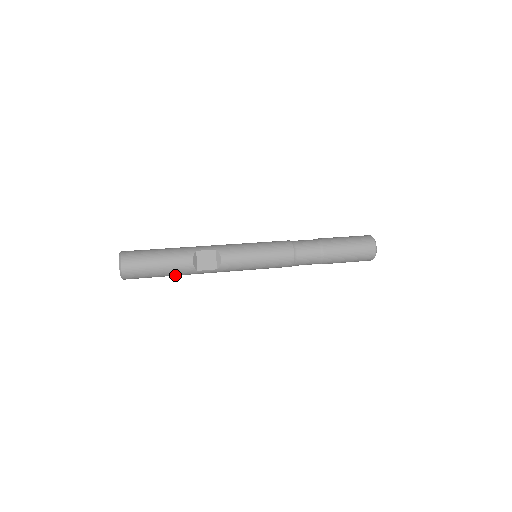
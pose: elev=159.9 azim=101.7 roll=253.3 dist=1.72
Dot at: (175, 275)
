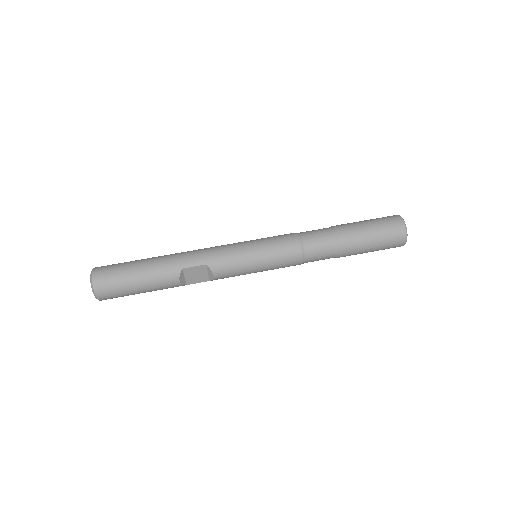
Dot at: occluded
